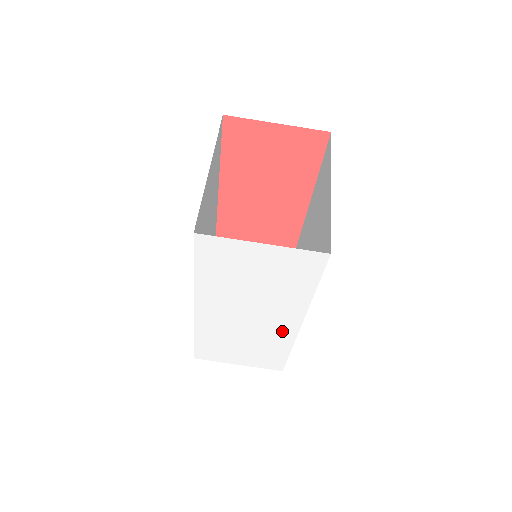
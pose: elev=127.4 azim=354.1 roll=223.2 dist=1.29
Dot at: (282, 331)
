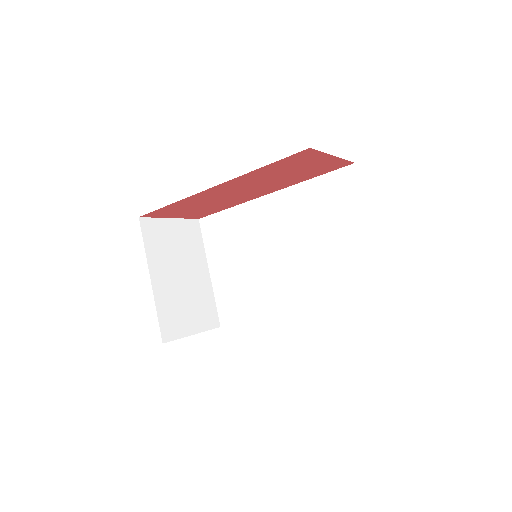
Dot at: occluded
